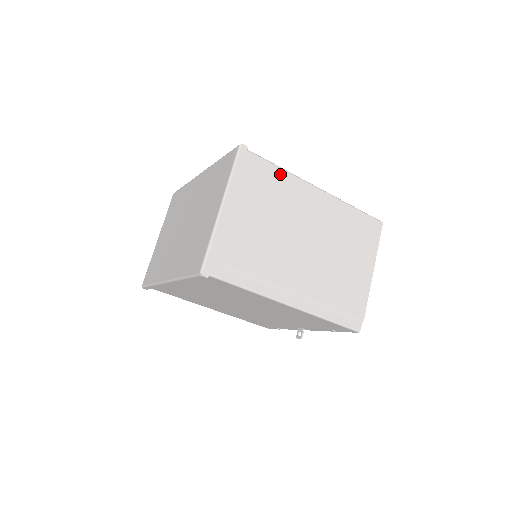
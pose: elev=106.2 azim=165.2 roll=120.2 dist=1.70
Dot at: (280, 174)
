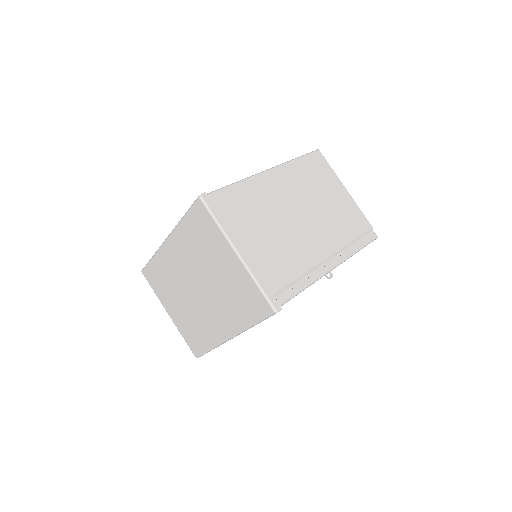
Dot at: (240, 188)
